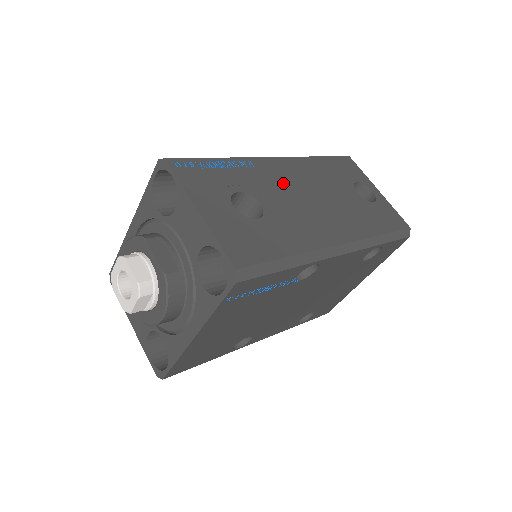
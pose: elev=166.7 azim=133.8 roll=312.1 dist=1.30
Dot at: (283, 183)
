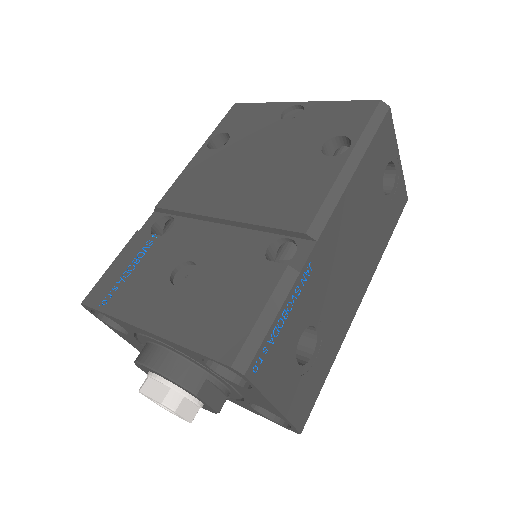
Dot at: (332, 265)
